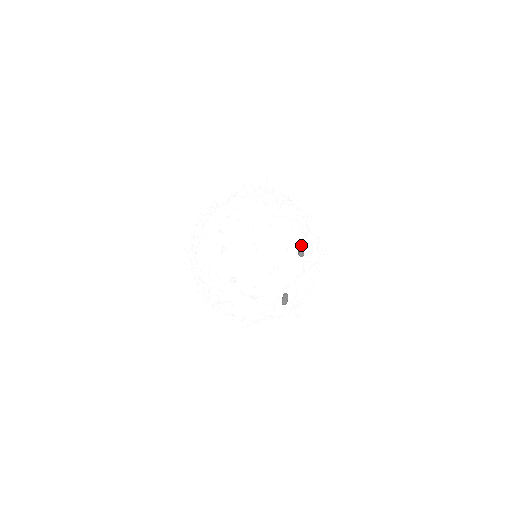
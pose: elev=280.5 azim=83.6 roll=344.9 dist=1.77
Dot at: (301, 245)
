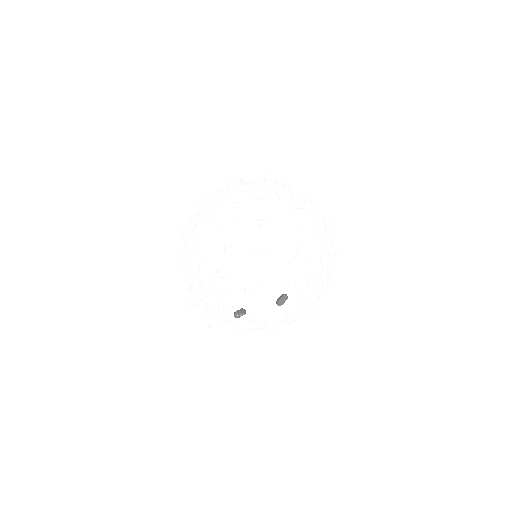
Dot at: (323, 272)
